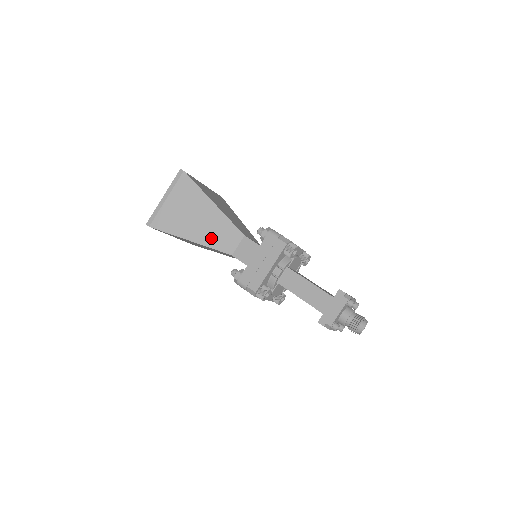
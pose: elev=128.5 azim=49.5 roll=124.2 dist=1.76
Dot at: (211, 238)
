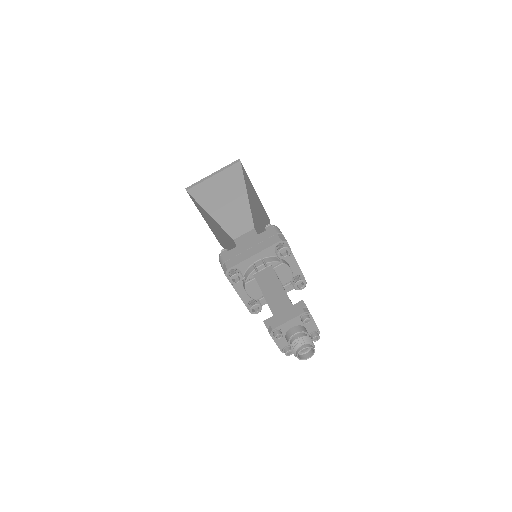
Dot at: (226, 219)
